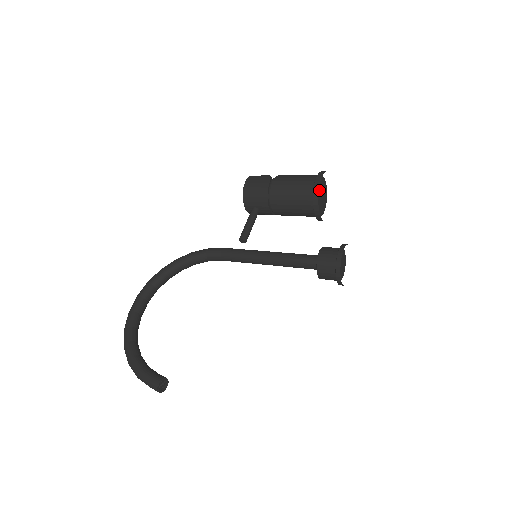
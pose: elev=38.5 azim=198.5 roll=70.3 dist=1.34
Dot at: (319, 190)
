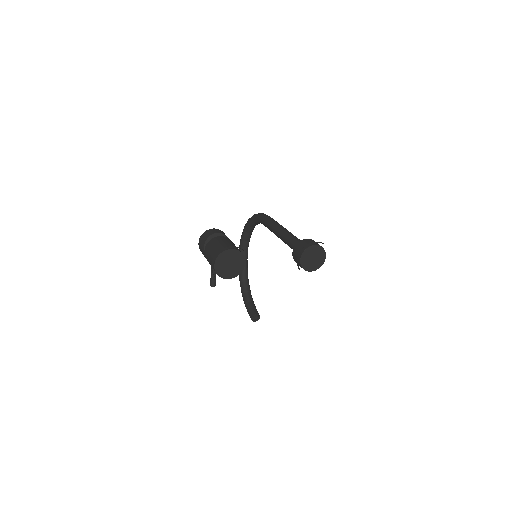
Dot at: (224, 263)
